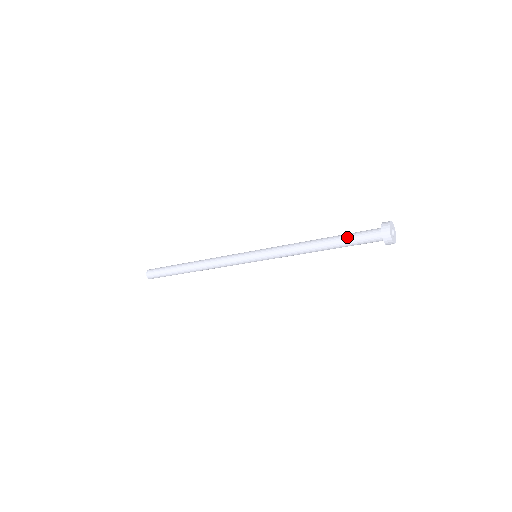
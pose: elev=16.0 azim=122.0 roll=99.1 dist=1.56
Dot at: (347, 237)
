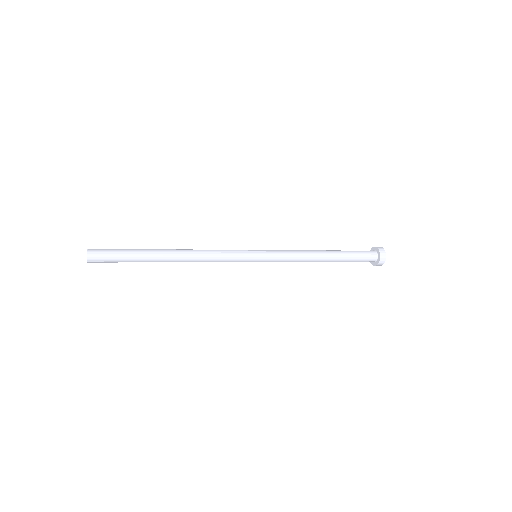
Dot at: (351, 257)
